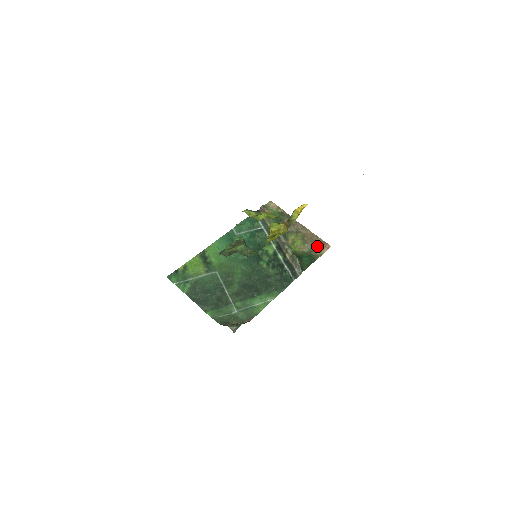
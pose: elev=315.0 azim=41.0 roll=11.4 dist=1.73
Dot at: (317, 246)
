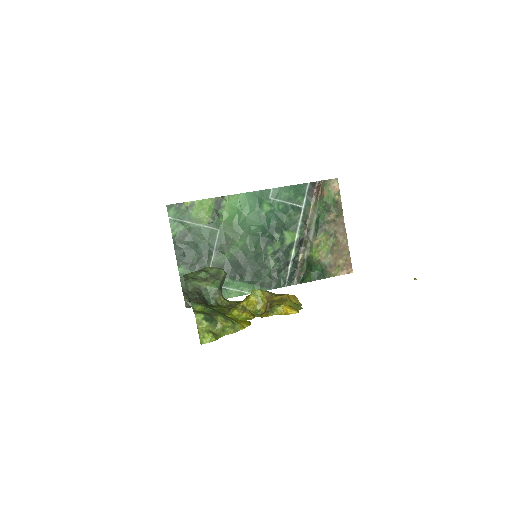
Dot at: (339, 264)
